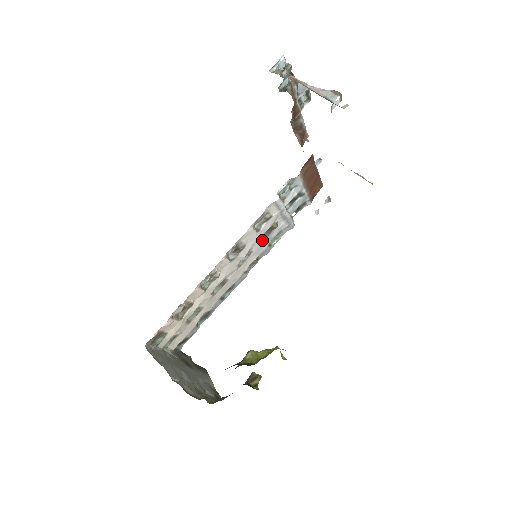
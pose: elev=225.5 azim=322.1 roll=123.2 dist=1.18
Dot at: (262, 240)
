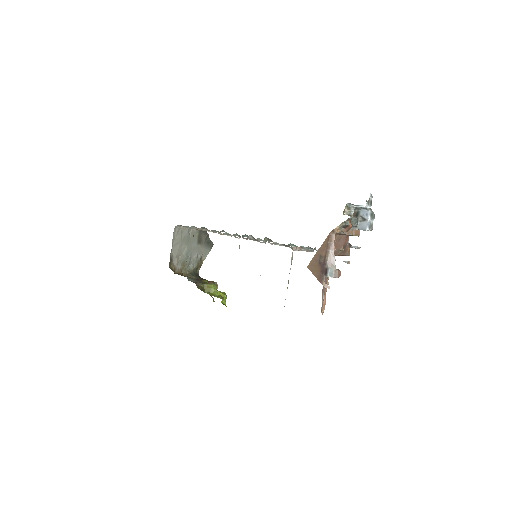
Dot at: occluded
